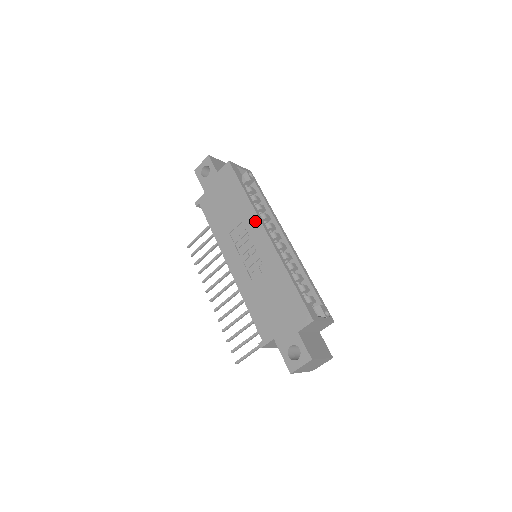
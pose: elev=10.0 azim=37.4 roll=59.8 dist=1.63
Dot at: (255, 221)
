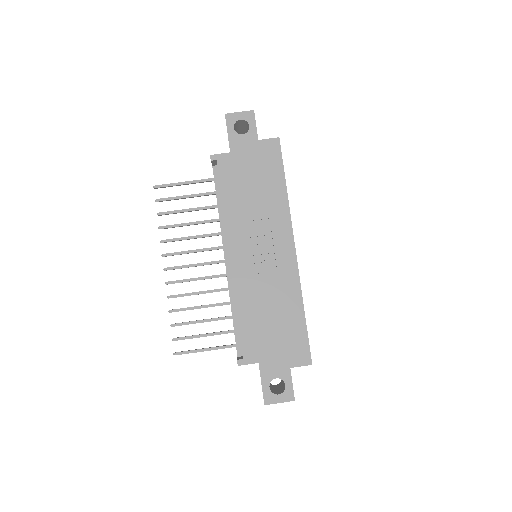
Dot at: (286, 228)
